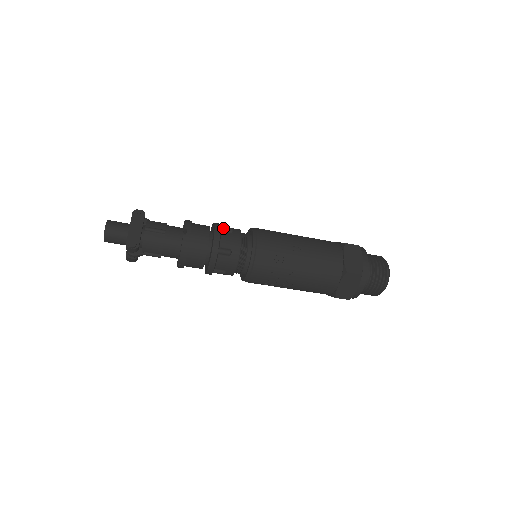
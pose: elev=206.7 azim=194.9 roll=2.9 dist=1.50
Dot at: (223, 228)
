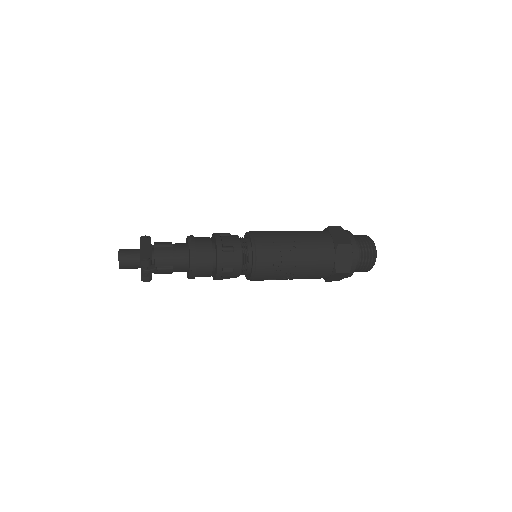
Dot at: (221, 234)
